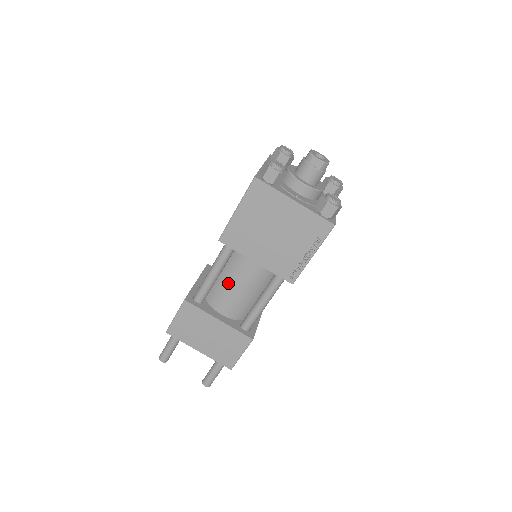
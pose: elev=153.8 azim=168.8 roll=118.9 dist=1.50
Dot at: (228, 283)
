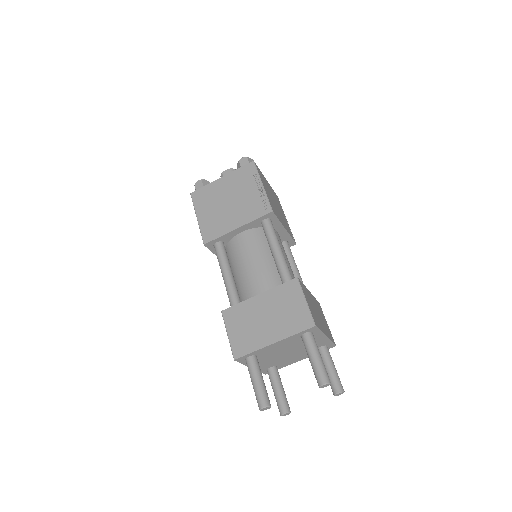
Dot at: (243, 271)
